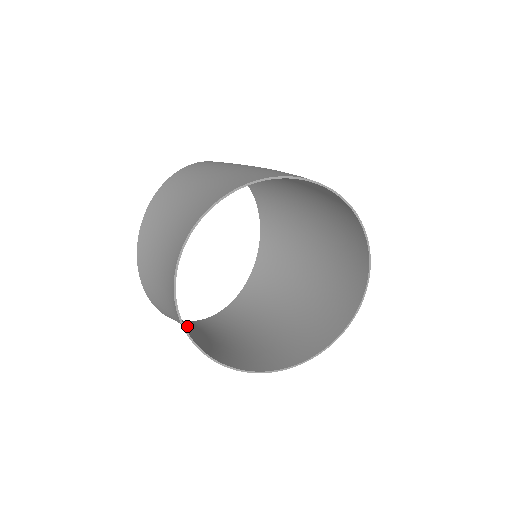
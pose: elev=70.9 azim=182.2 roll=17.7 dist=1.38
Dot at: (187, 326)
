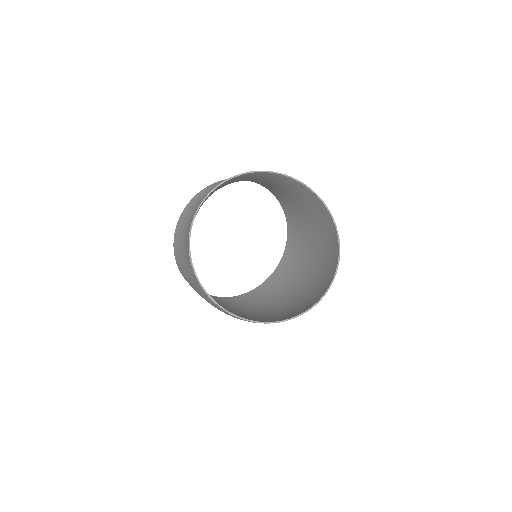
Dot at: occluded
